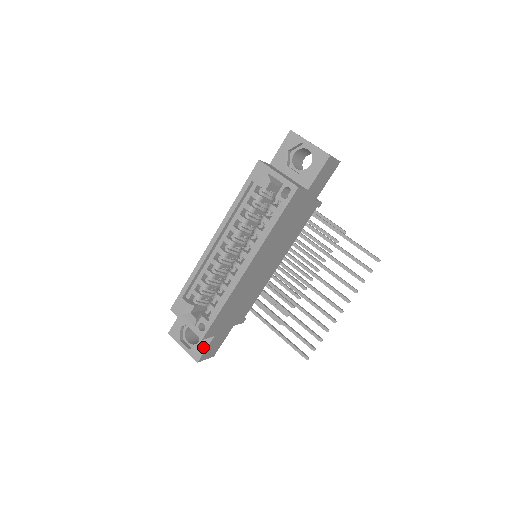
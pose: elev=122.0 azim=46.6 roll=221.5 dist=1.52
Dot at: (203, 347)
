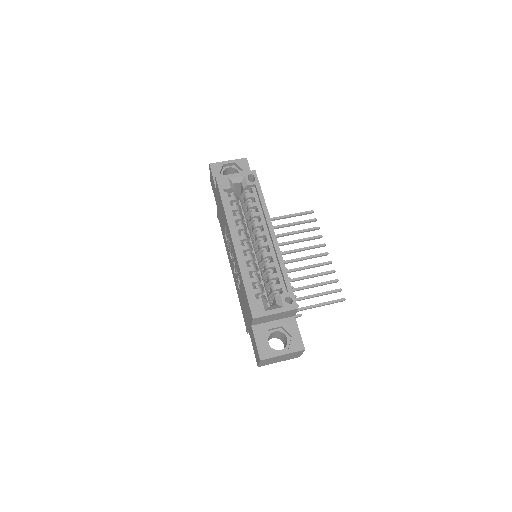
Dot at: (296, 333)
